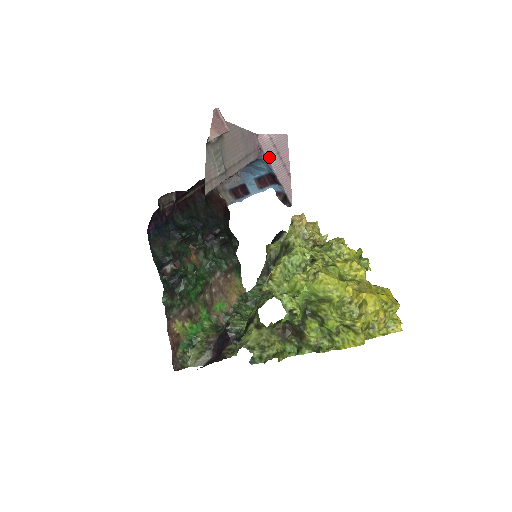
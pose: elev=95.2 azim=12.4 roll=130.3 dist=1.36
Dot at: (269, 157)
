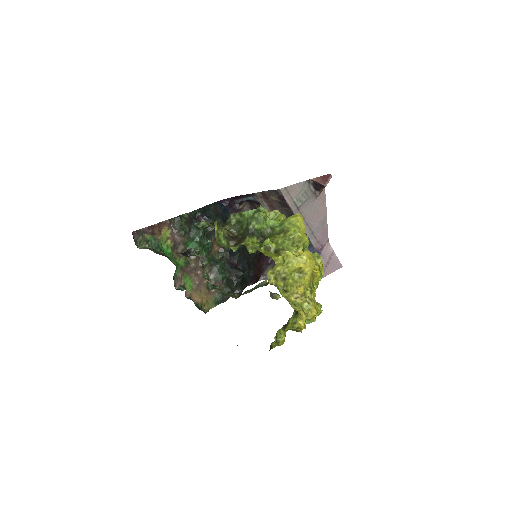
Dot at: (321, 256)
